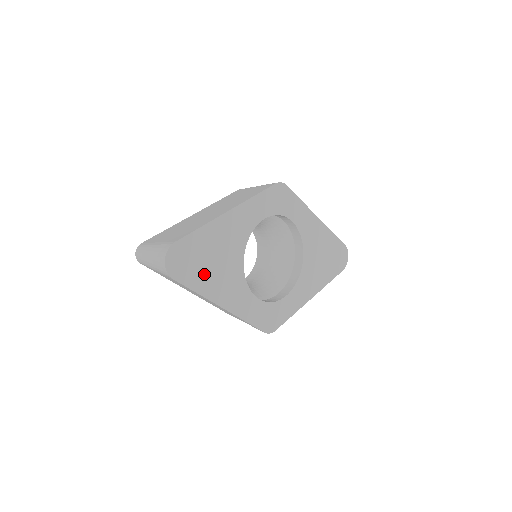
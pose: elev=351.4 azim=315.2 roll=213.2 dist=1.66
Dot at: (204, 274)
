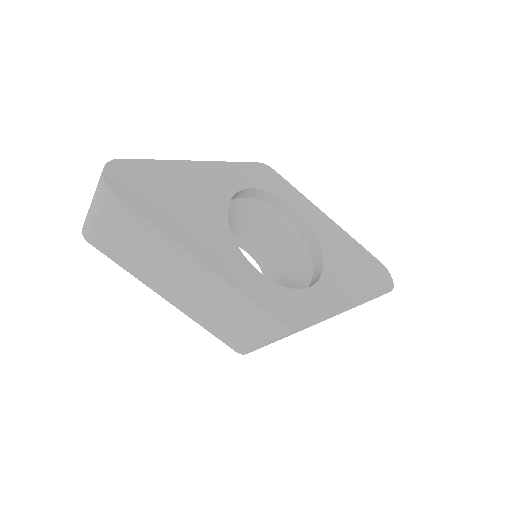
Dot at: (166, 209)
